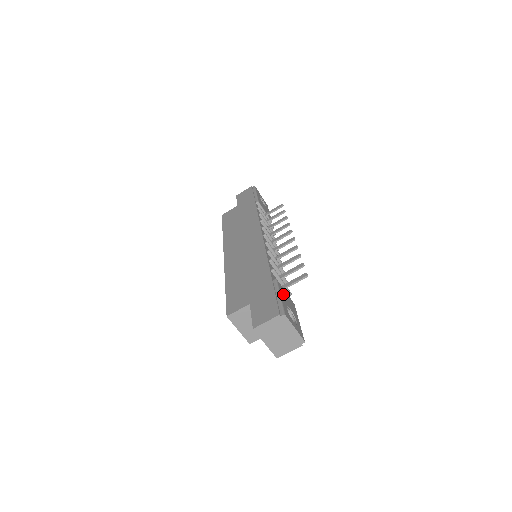
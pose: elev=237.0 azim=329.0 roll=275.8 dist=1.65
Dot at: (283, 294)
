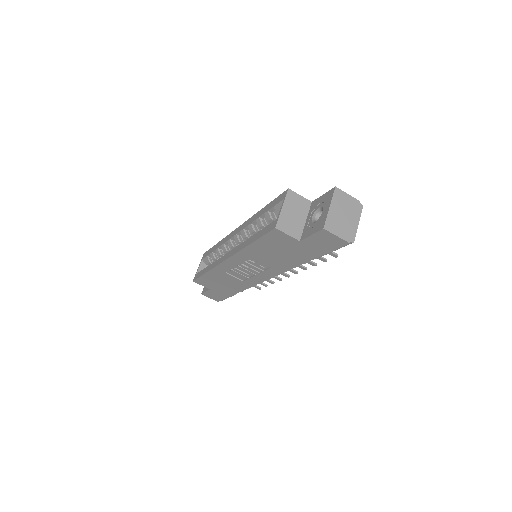
Dot at: occluded
